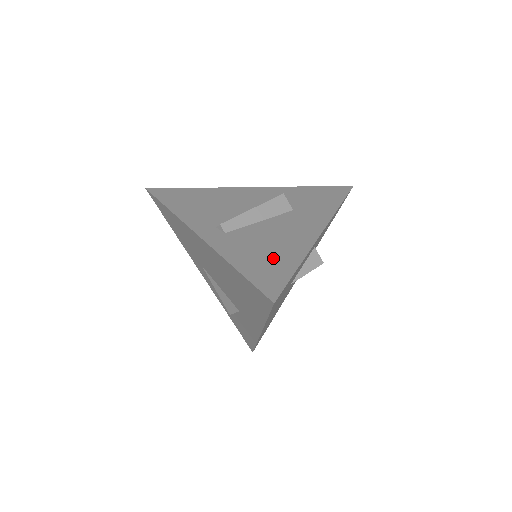
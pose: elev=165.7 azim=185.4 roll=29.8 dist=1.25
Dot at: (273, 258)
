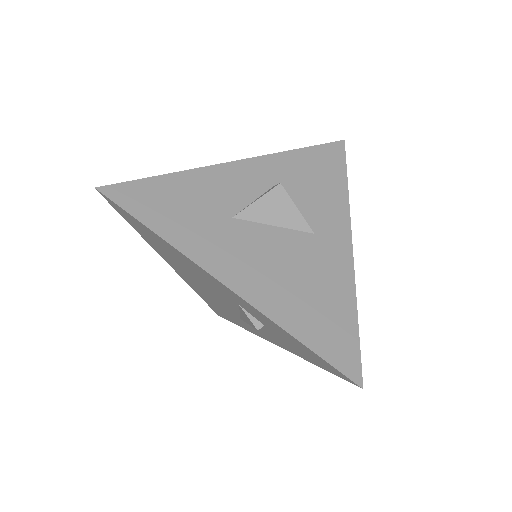
Dot at: occluded
